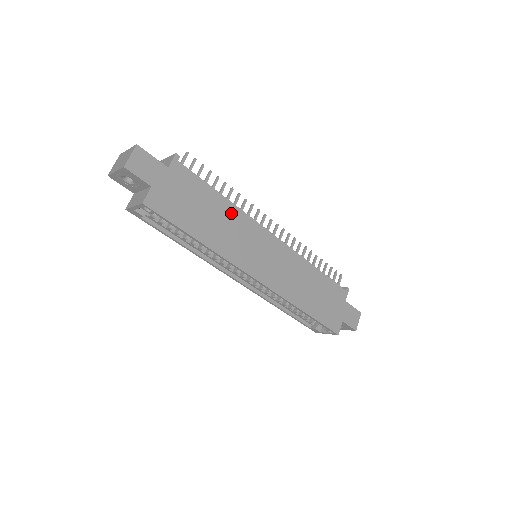
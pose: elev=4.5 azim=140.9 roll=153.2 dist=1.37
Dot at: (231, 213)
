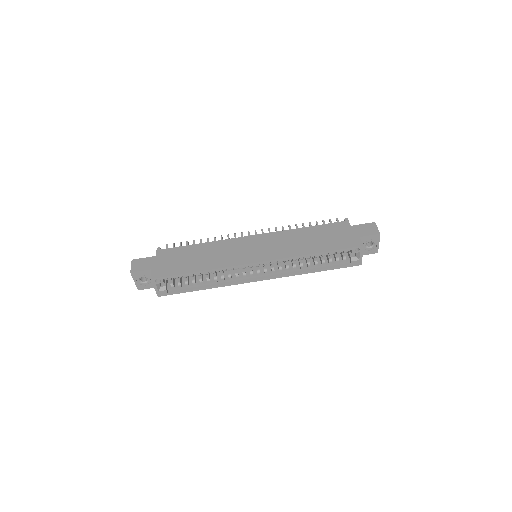
Dot at: (212, 247)
